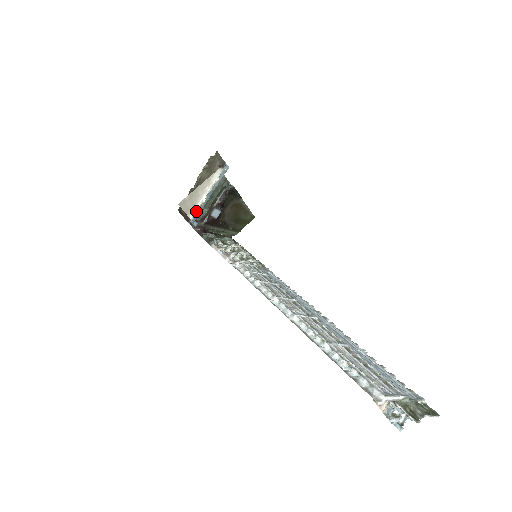
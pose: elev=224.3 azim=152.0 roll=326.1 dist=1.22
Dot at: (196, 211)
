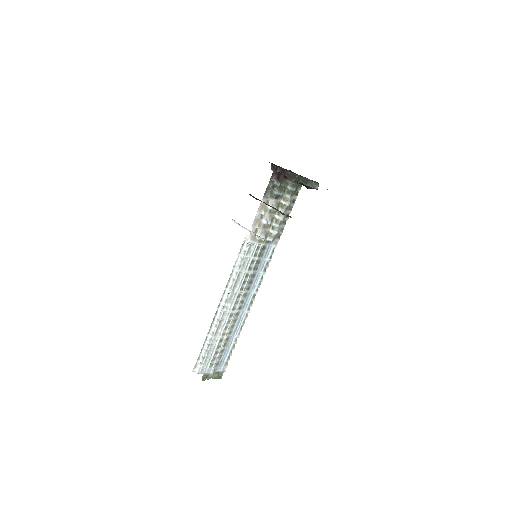
Dot at: occluded
